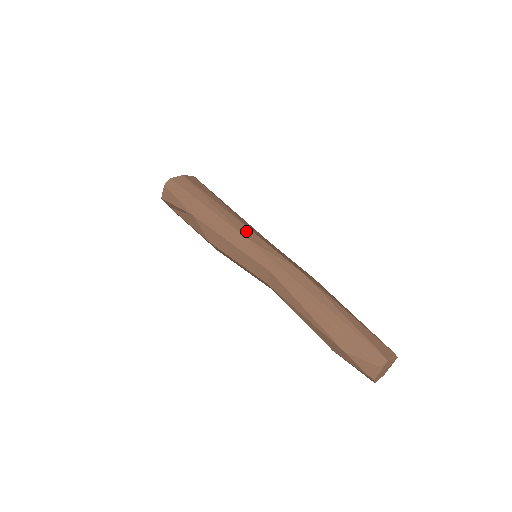
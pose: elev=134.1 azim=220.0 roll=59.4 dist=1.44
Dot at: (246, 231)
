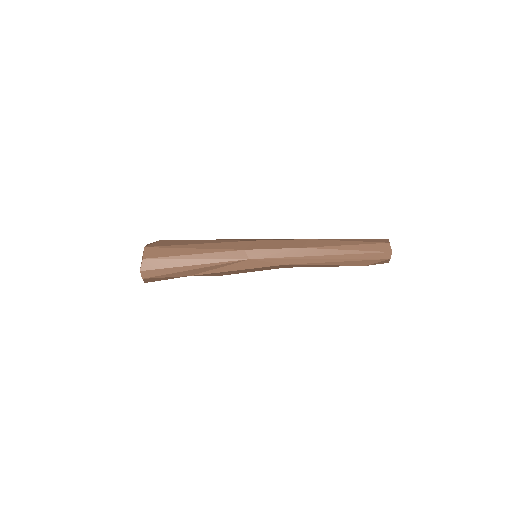
Dot at: (241, 255)
